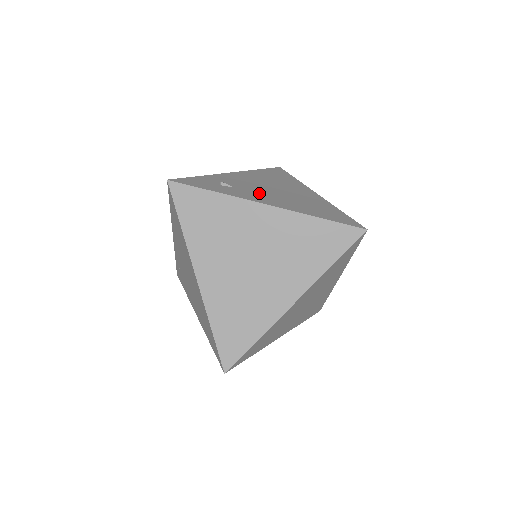
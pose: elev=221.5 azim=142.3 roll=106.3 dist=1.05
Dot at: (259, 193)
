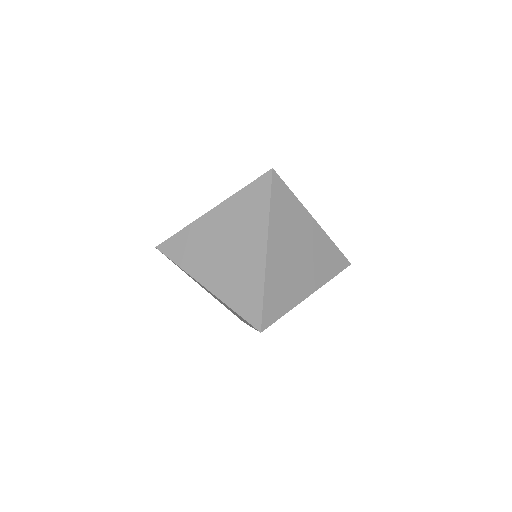
Dot at: occluded
